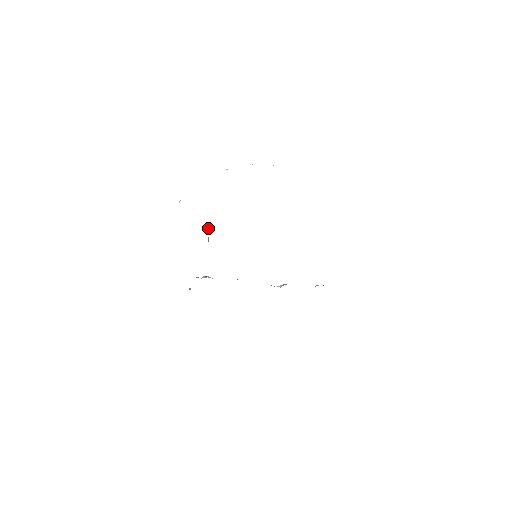
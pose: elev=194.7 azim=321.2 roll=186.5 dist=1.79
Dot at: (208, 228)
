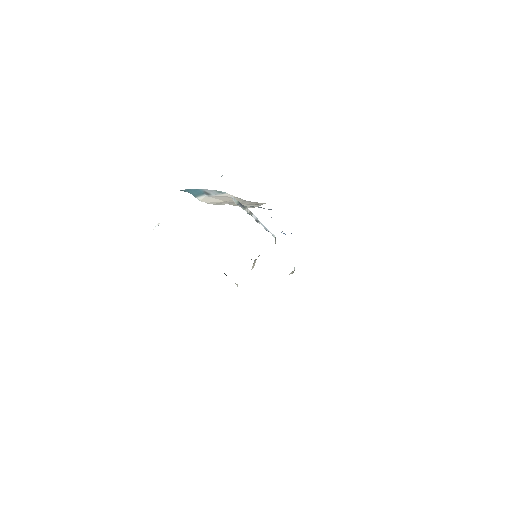
Dot at: (246, 208)
